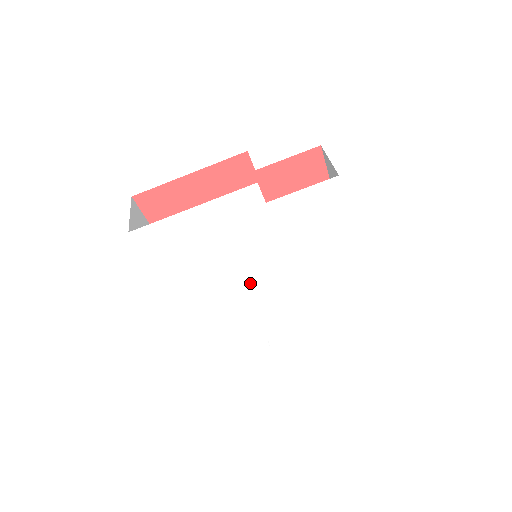
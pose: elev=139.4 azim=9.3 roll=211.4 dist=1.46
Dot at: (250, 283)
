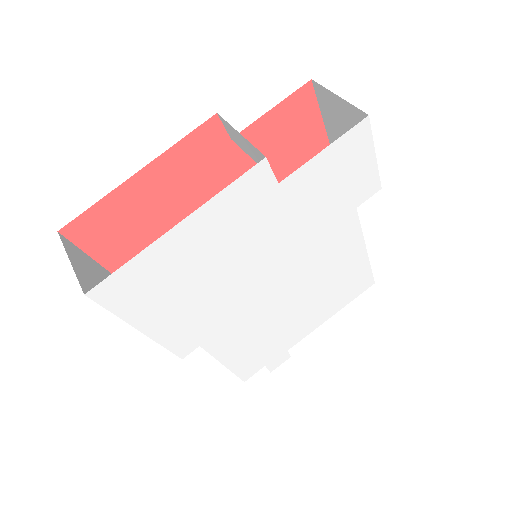
Dot at: (264, 296)
